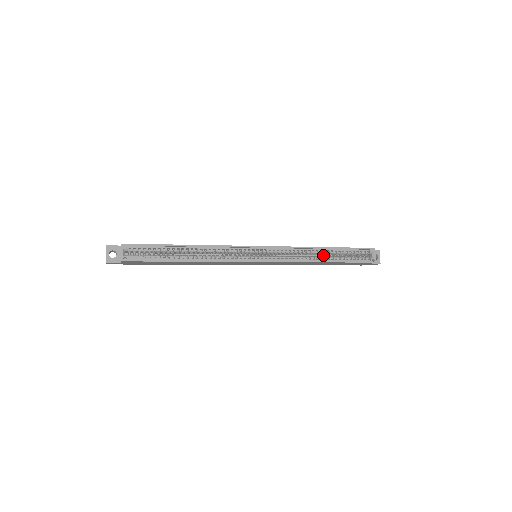
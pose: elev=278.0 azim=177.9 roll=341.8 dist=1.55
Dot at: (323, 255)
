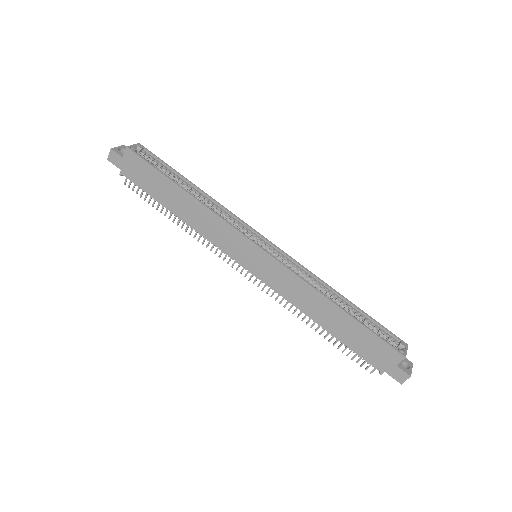
Dot at: occluded
